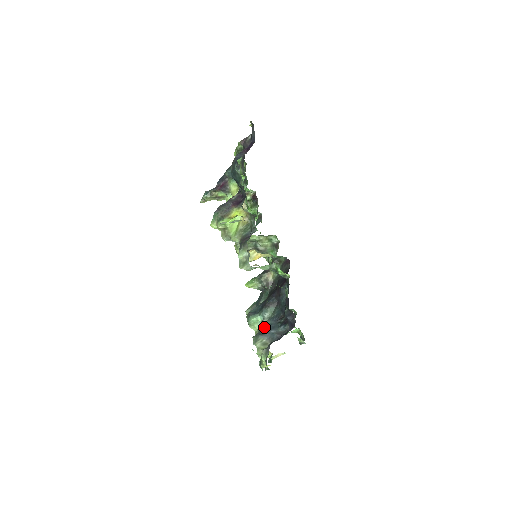
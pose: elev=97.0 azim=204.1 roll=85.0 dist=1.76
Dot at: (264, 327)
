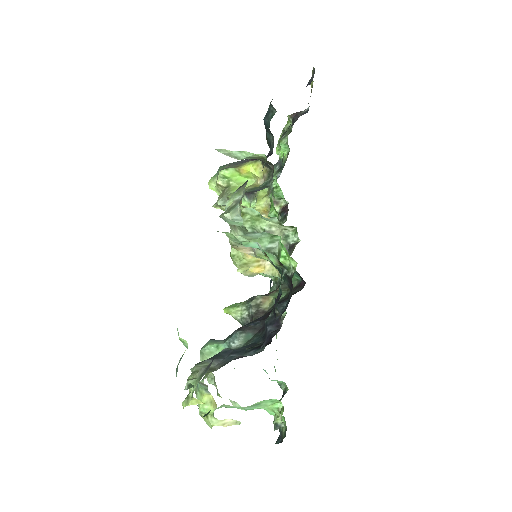
Dot at: (222, 351)
